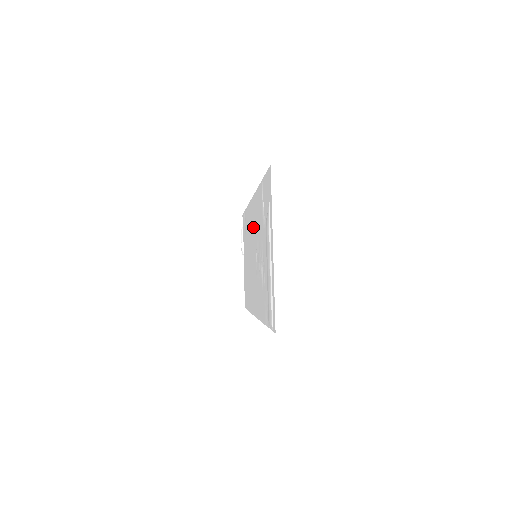
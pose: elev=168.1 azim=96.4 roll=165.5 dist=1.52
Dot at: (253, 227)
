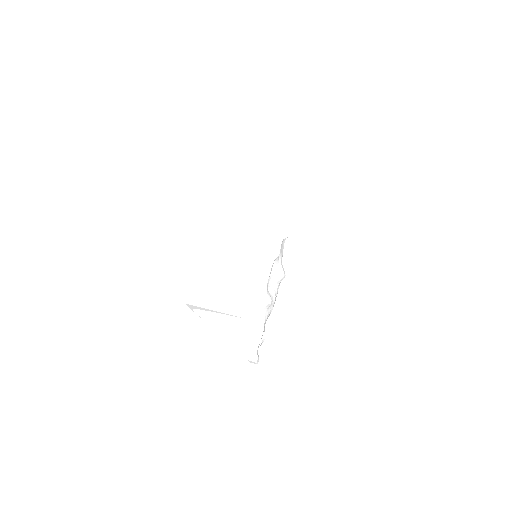
Dot at: occluded
